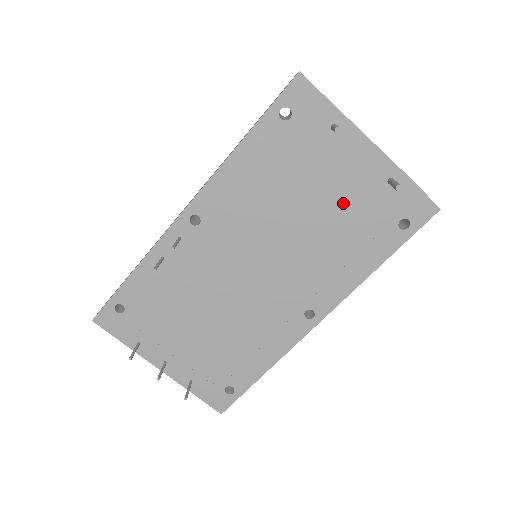
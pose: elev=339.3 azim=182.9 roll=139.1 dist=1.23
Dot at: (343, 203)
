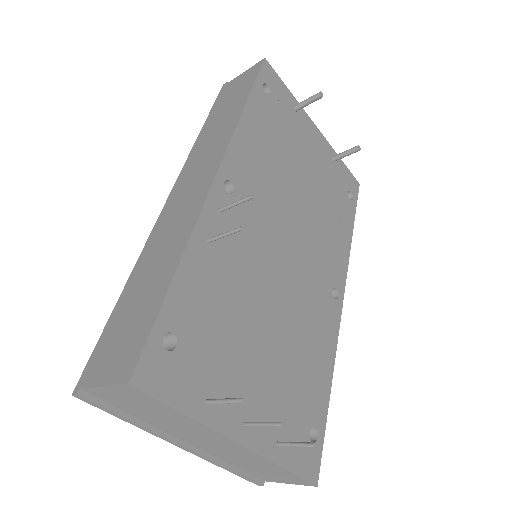
Dot at: (319, 175)
